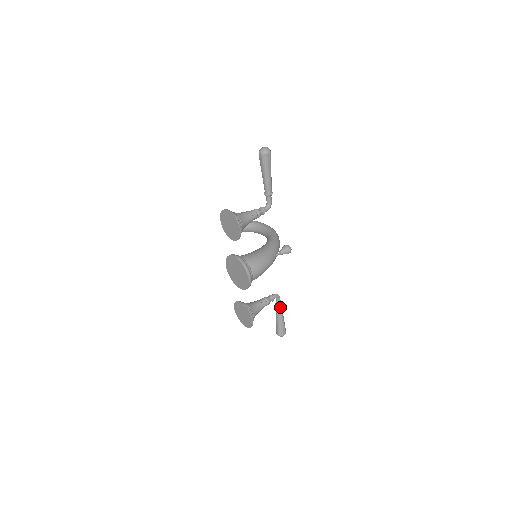
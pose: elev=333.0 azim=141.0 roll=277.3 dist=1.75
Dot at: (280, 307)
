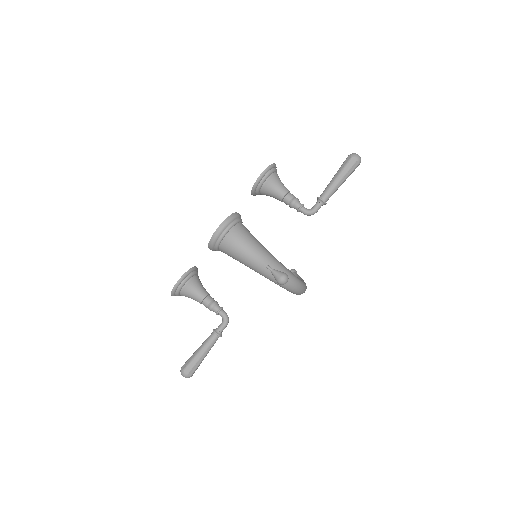
Dot at: (215, 334)
